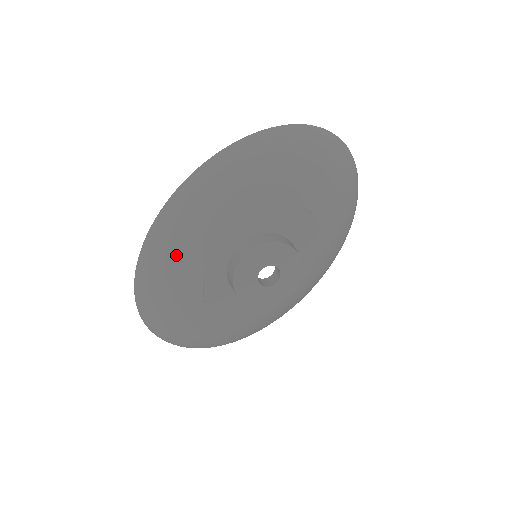
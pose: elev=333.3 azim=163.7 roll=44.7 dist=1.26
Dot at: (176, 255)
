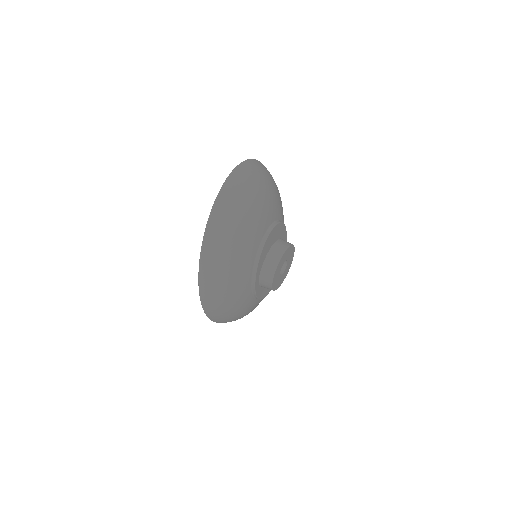
Dot at: (236, 311)
